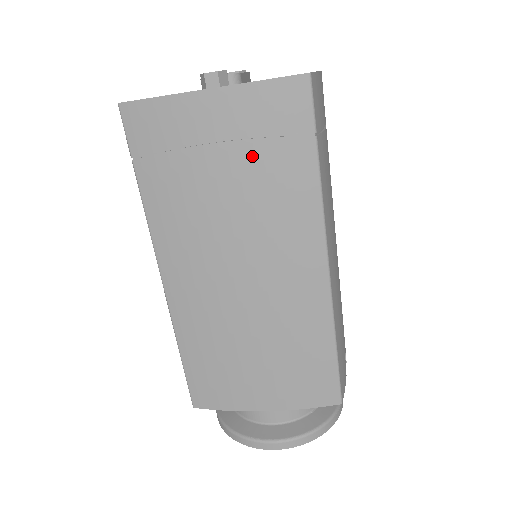
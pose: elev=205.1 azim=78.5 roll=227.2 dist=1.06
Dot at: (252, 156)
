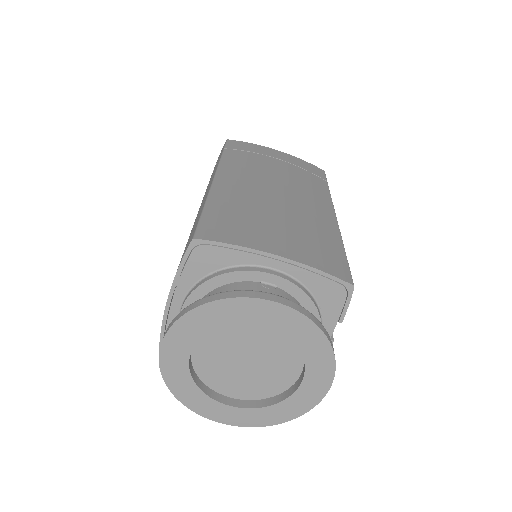
Dot at: (296, 169)
